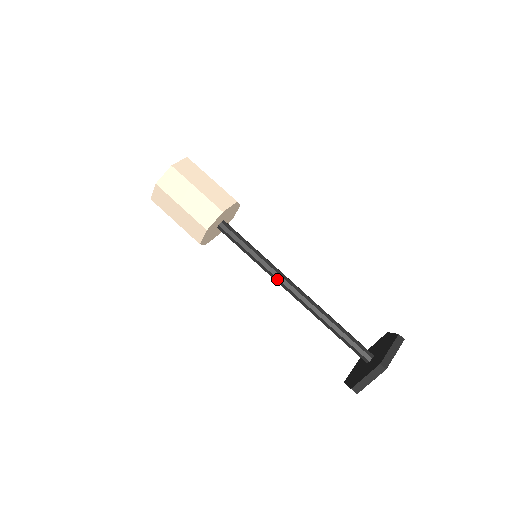
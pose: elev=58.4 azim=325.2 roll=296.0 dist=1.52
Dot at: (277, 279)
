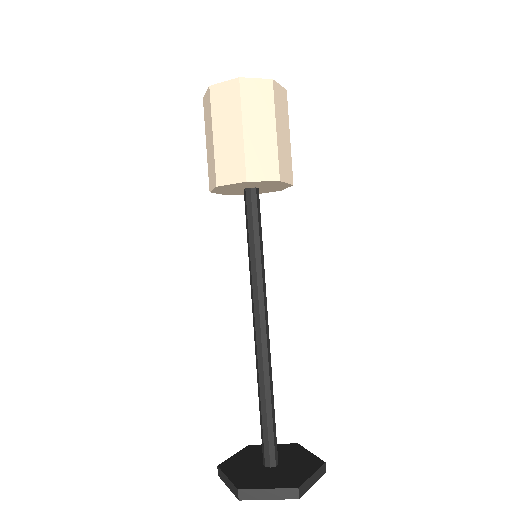
Dot at: (257, 300)
